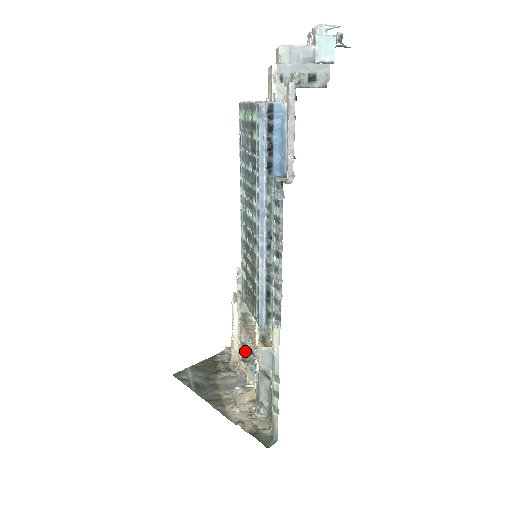
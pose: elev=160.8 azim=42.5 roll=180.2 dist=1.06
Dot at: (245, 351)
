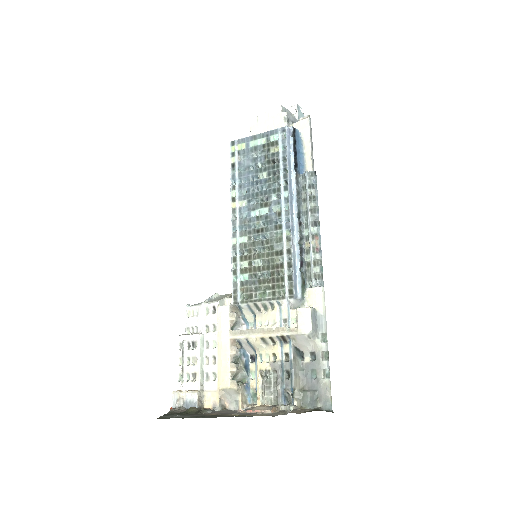
Dot at: (238, 367)
